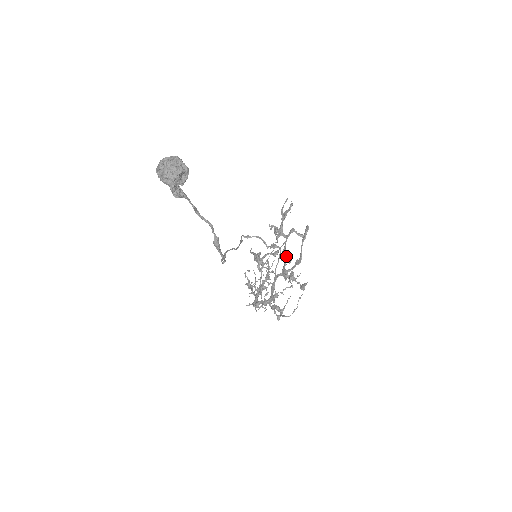
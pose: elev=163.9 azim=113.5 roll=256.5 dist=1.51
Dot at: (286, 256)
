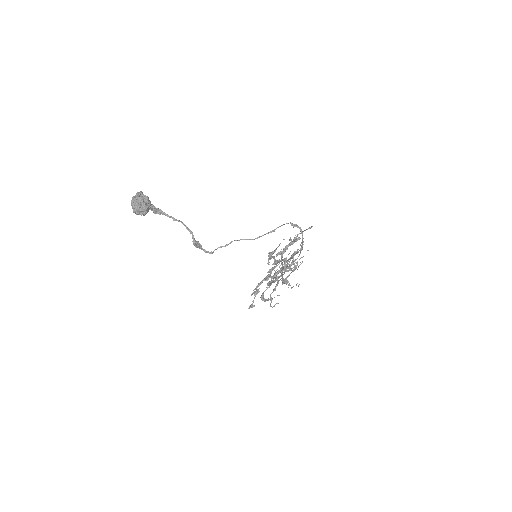
Dot at: occluded
